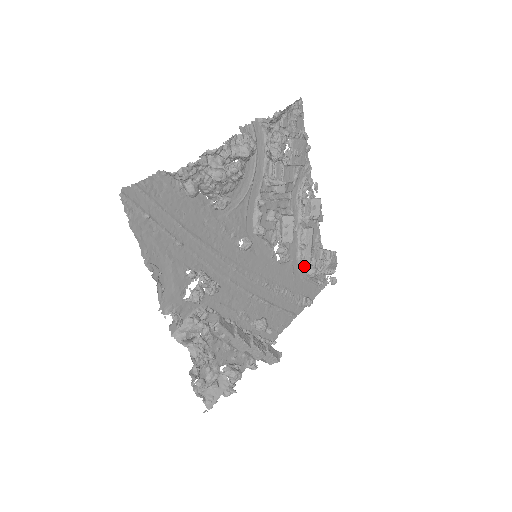
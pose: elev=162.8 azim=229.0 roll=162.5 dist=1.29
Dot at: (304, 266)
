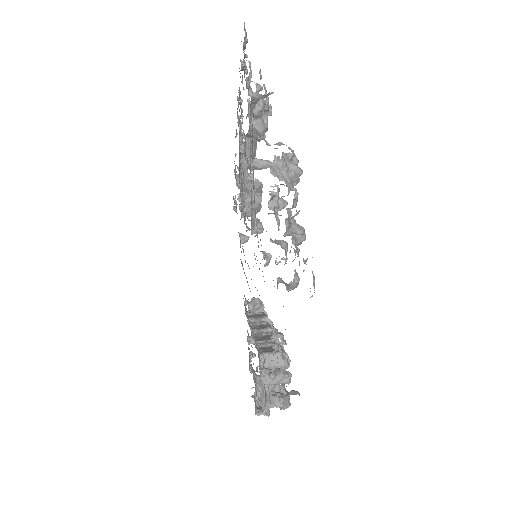
Dot at: occluded
